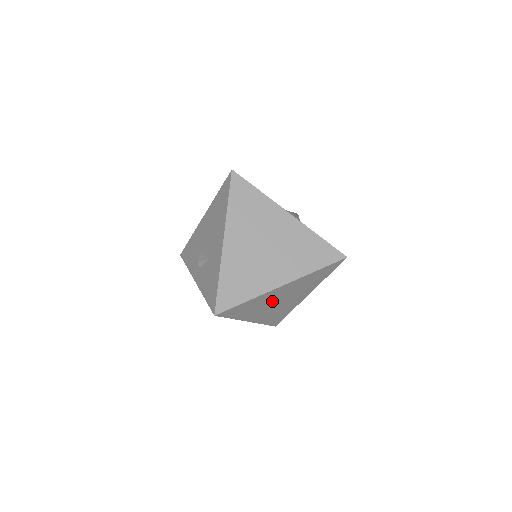
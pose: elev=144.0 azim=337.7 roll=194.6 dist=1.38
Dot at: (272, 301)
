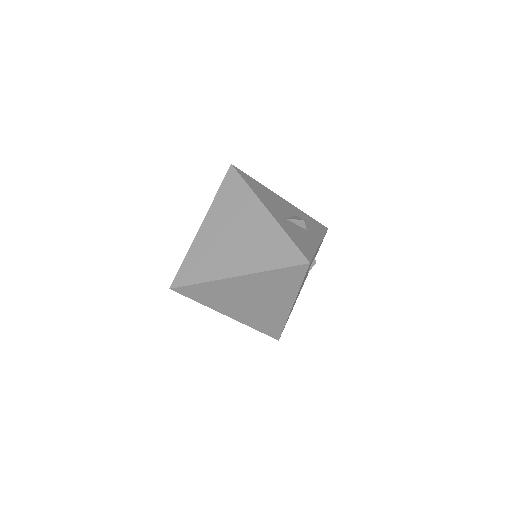
Dot at: (239, 296)
